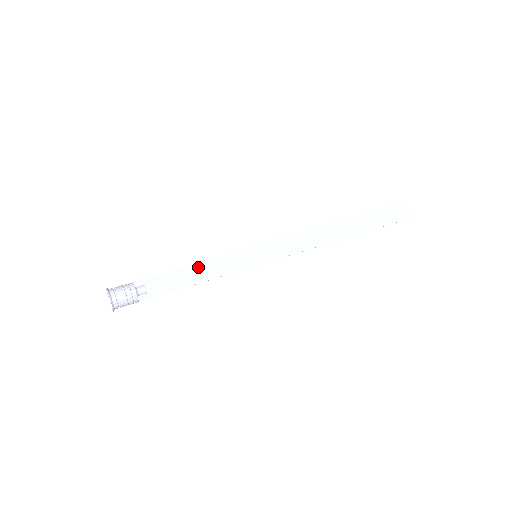
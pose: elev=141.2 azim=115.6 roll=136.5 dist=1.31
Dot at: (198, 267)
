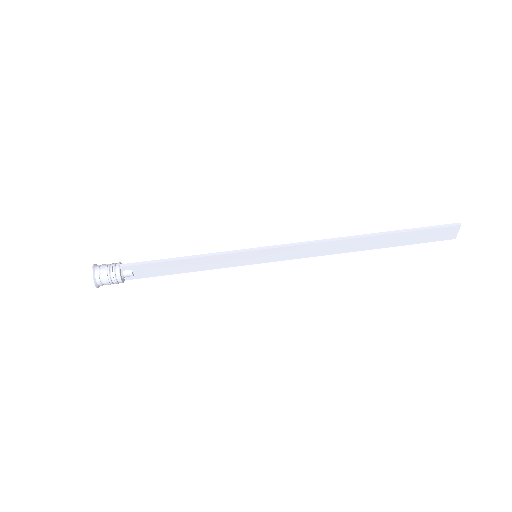
Dot at: (190, 261)
